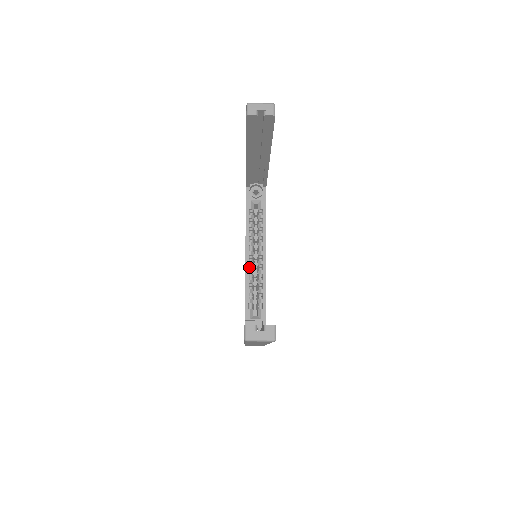
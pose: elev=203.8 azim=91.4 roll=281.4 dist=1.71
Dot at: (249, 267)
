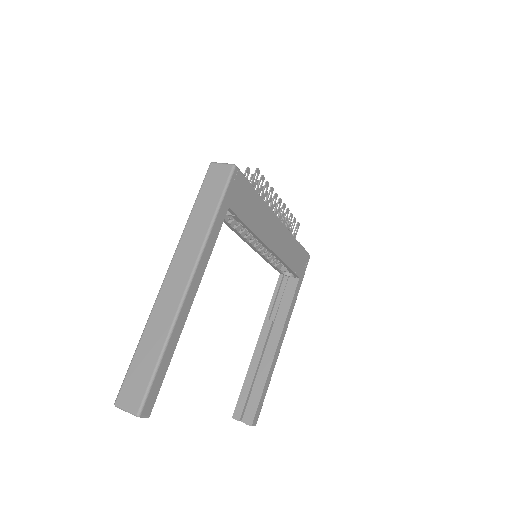
Dot at: occluded
